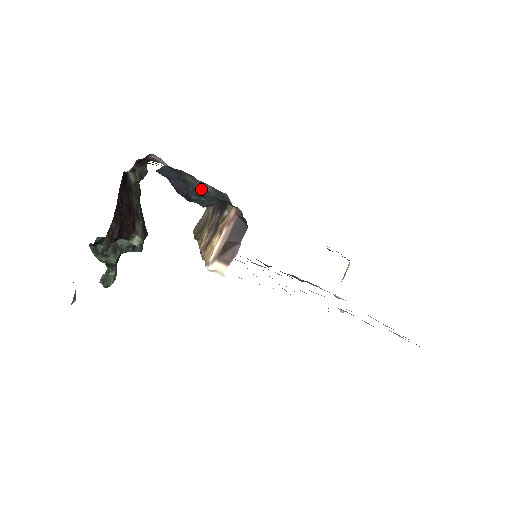
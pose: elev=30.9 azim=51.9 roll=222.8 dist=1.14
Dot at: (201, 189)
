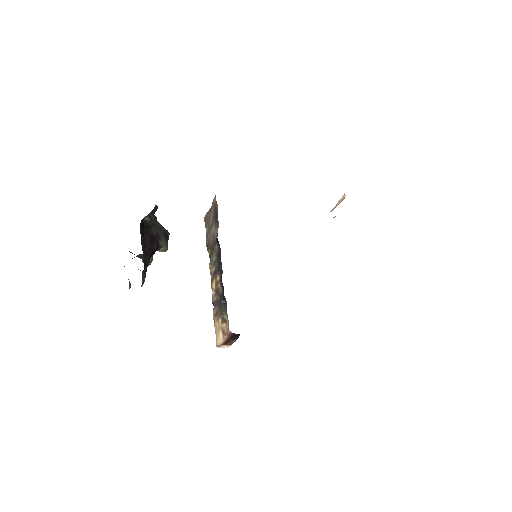
Dot at: occluded
